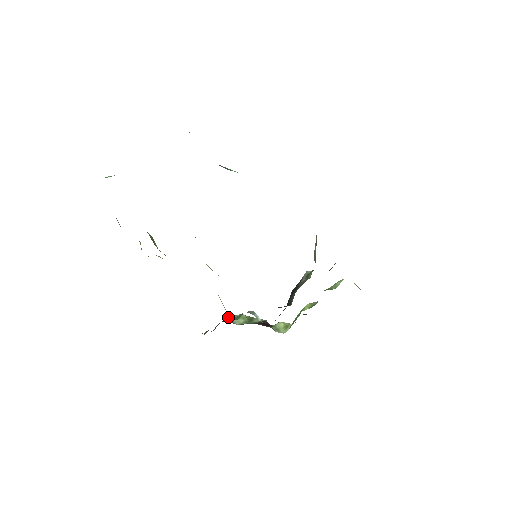
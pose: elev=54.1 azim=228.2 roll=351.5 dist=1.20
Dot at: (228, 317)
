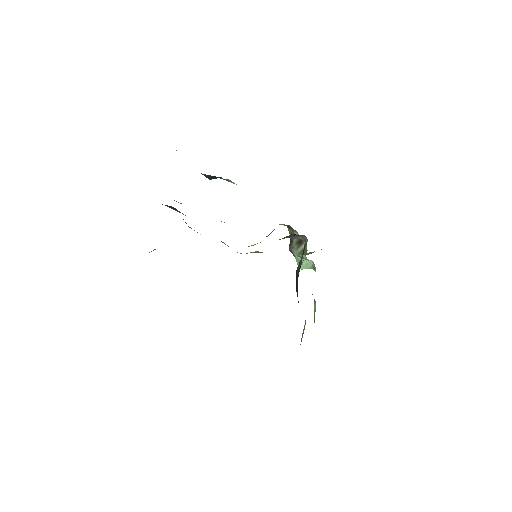
Dot at: occluded
